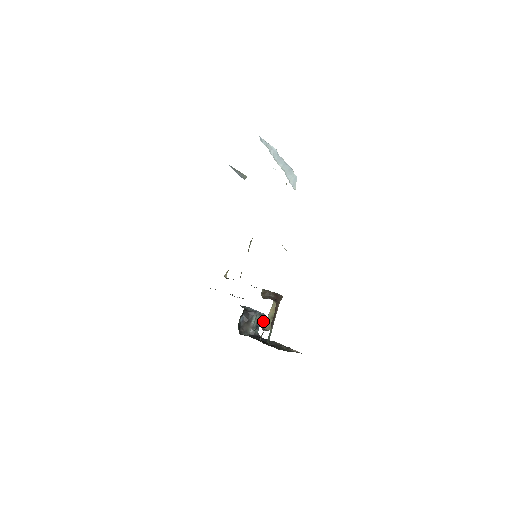
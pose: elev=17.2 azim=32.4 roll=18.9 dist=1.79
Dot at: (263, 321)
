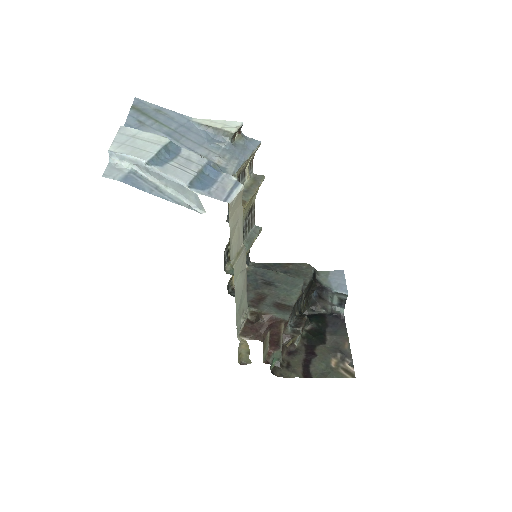
Dot at: (286, 330)
